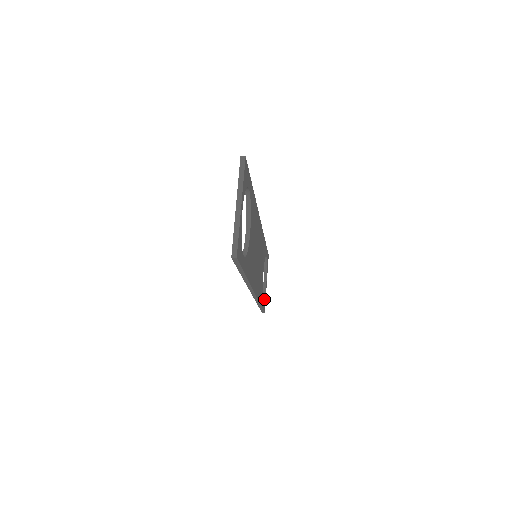
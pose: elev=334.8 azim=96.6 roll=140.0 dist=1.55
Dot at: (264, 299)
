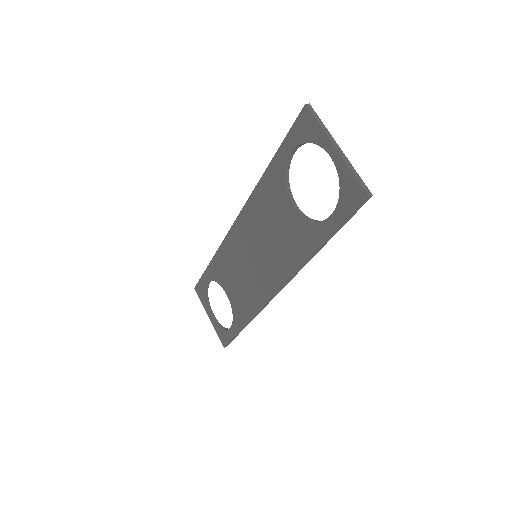
Dot at: (226, 329)
